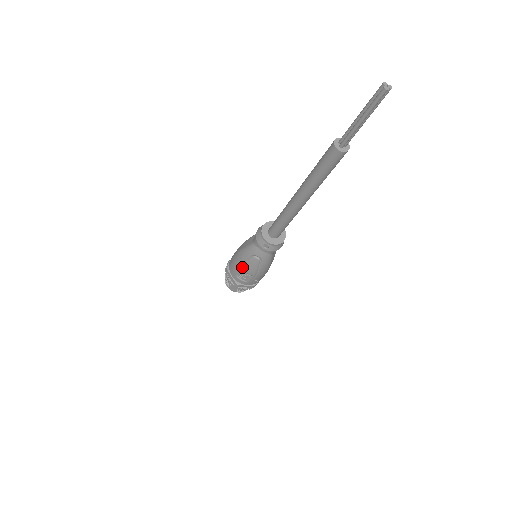
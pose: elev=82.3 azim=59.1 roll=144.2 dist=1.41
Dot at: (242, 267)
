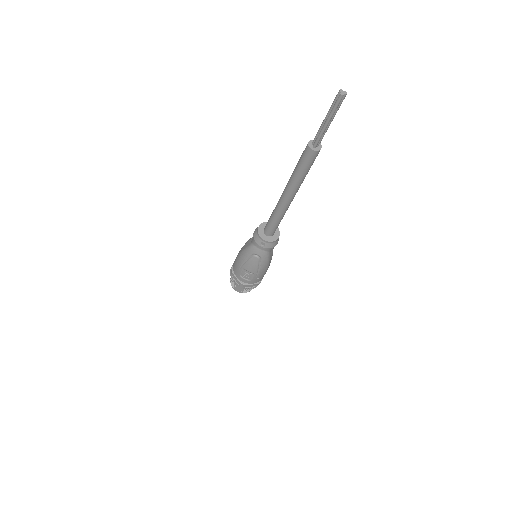
Dot at: (244, 267)
